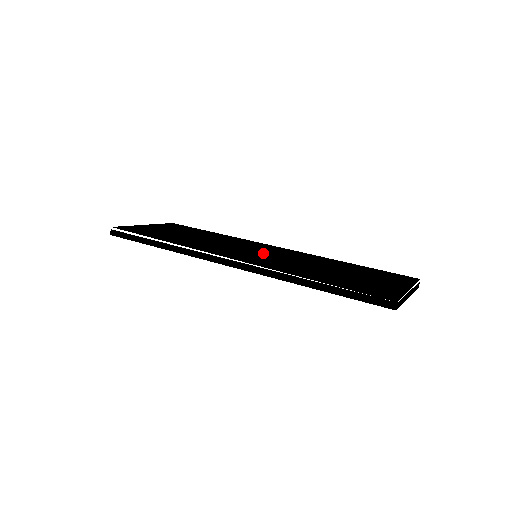
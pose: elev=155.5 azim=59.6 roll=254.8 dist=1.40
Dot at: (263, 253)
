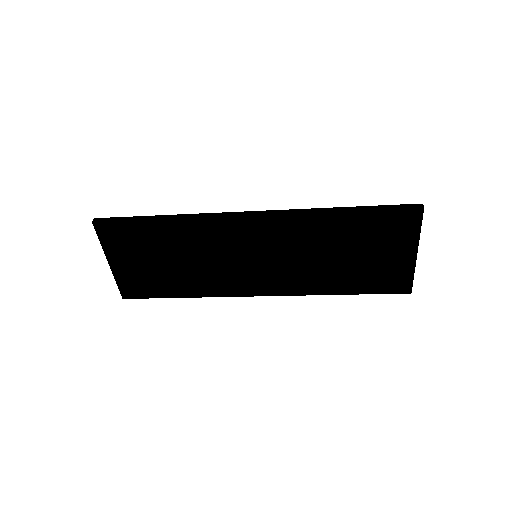
Dot at: occluded
